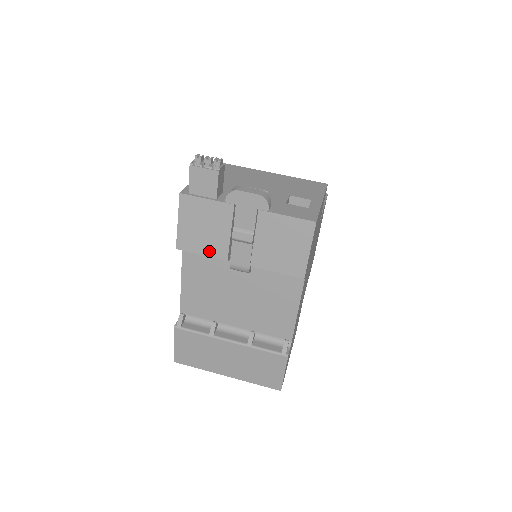
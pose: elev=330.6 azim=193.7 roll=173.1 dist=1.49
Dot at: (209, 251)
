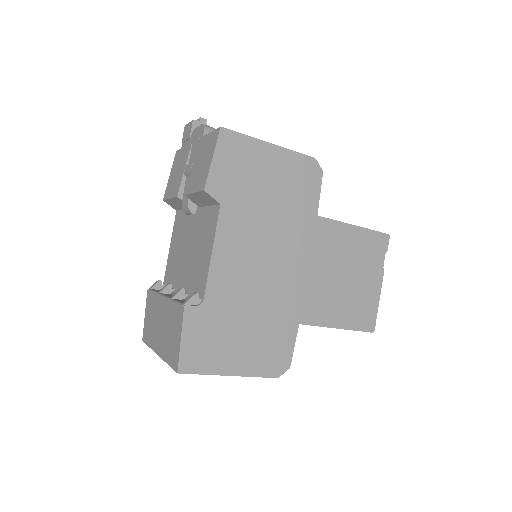
Dot at: (173, 193)
